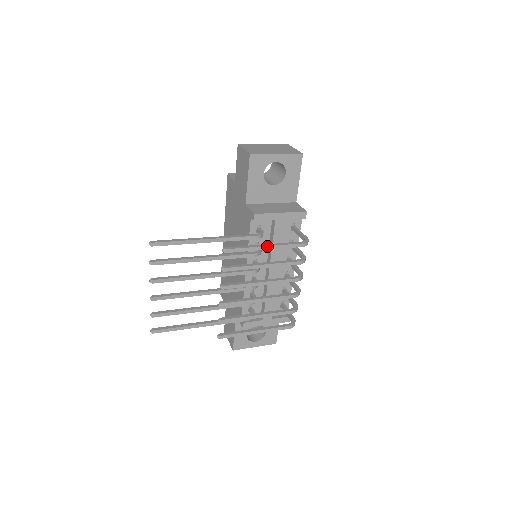
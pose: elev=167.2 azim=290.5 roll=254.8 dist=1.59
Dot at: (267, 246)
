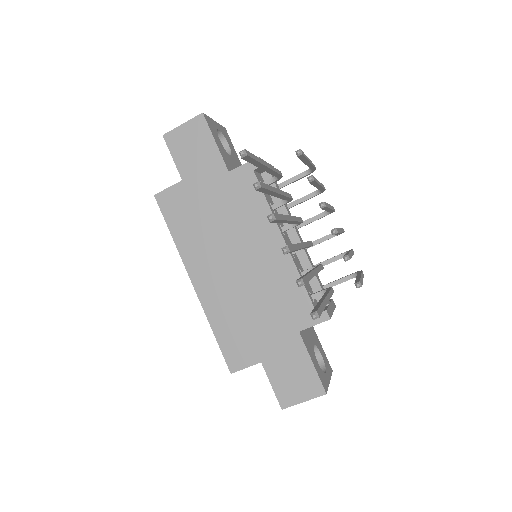
Dot at: (308, 158)
